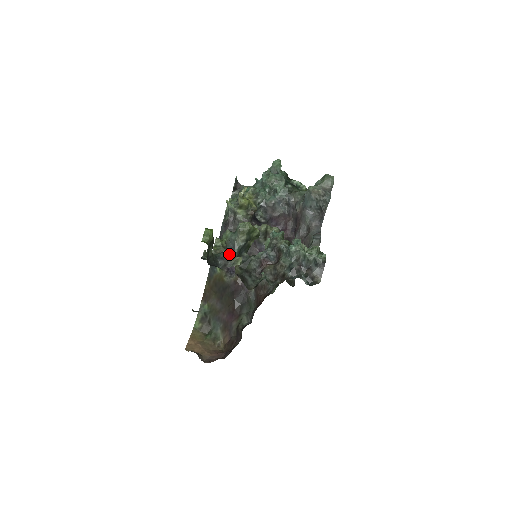
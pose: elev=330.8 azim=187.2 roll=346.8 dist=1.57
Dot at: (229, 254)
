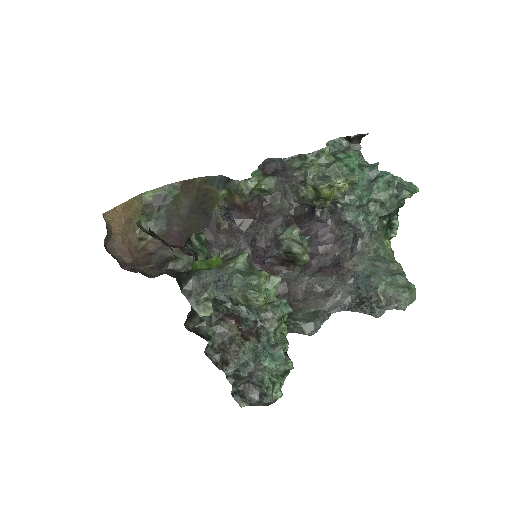
Dot at: (208, 291)
